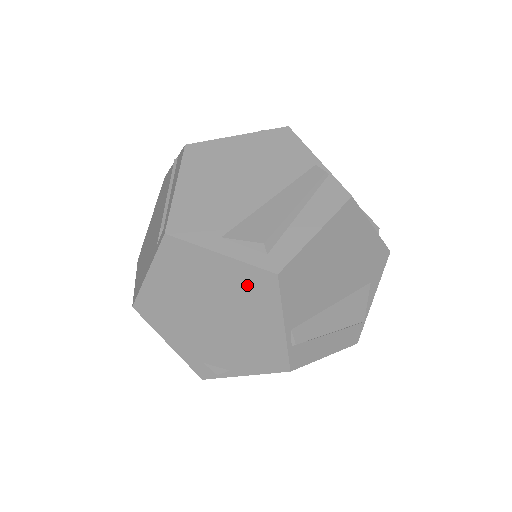
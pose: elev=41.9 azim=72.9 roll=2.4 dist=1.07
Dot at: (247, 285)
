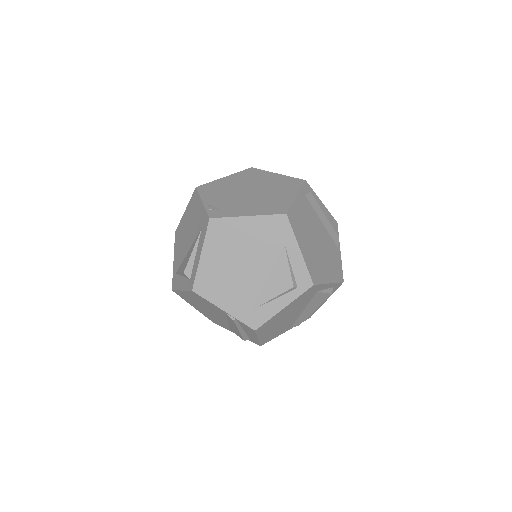
Dot at: occluded
